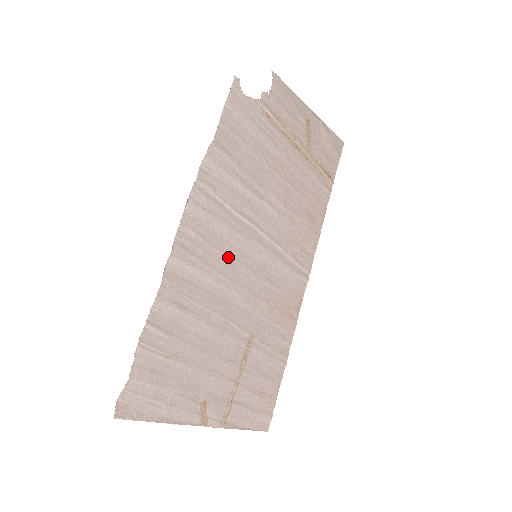
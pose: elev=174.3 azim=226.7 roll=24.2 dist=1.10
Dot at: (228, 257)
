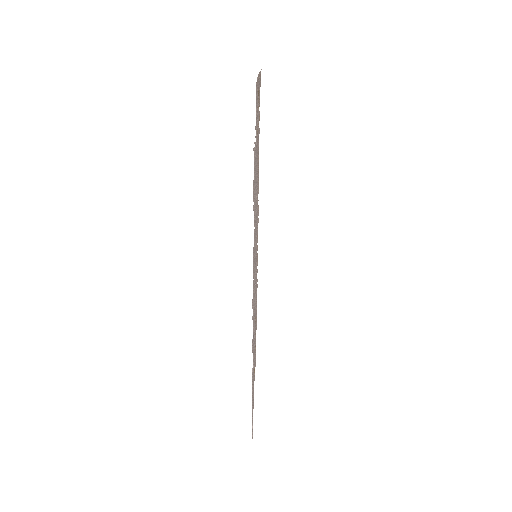
Dot at: occluded
